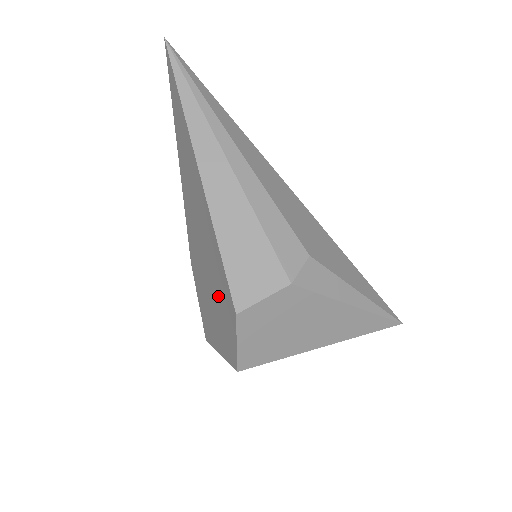
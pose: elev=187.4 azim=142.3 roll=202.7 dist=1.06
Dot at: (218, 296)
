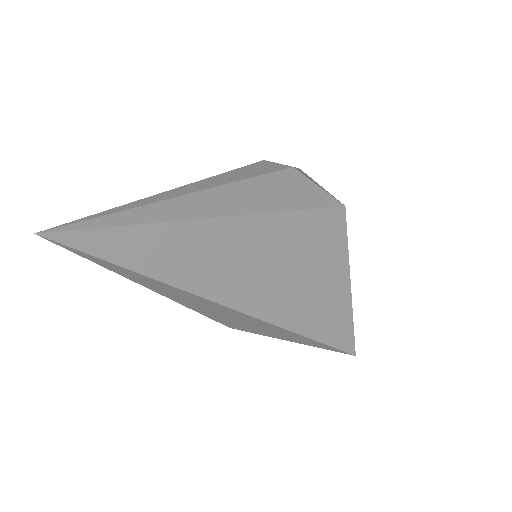
Dot at: occluded
